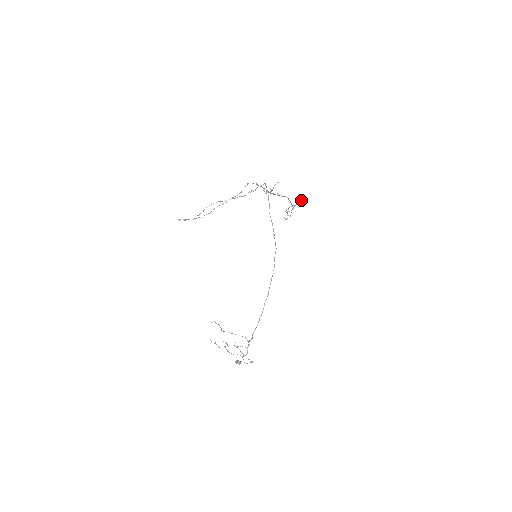
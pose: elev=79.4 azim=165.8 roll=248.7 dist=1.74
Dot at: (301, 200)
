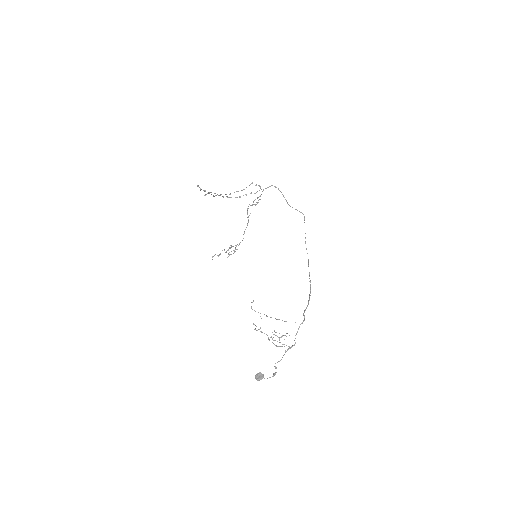
Dot at: (231, 247)
